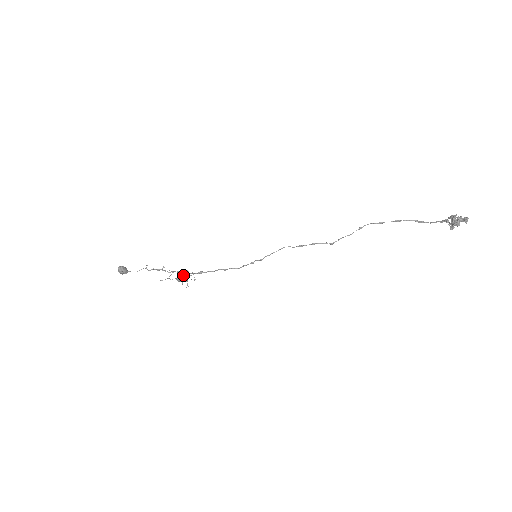
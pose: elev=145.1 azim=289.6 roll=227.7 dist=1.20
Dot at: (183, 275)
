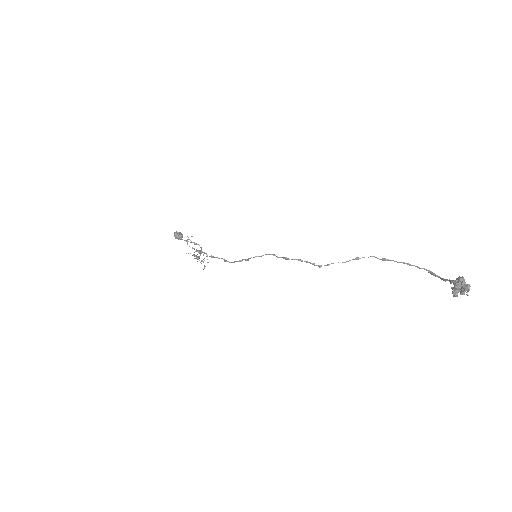
Dot at: occluded
